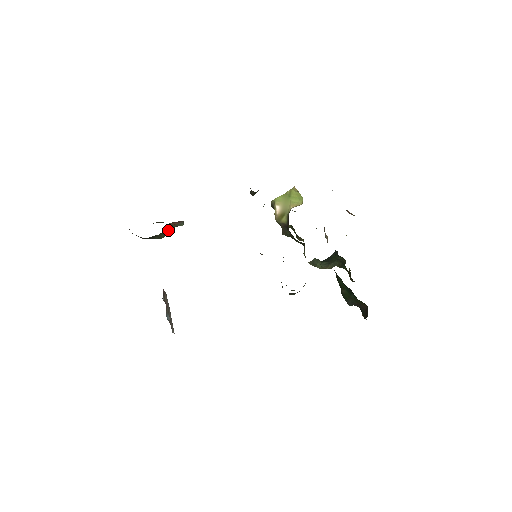
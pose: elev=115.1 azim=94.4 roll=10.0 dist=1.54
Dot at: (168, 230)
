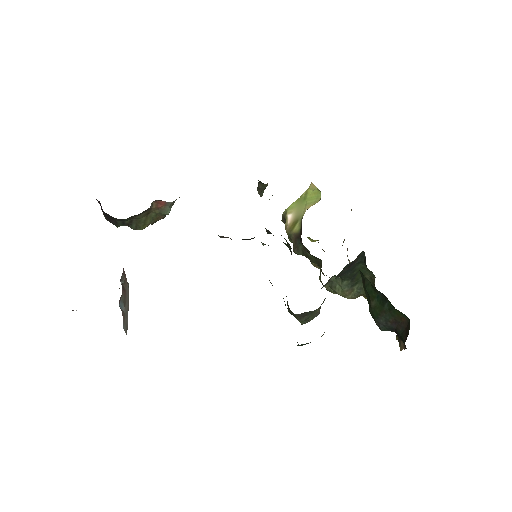
Dot at: (150, 218)
